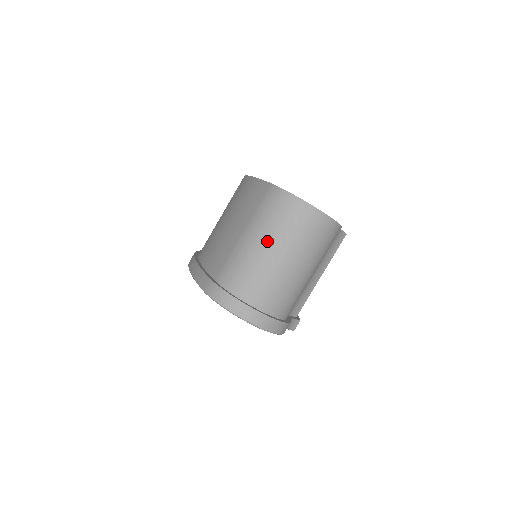
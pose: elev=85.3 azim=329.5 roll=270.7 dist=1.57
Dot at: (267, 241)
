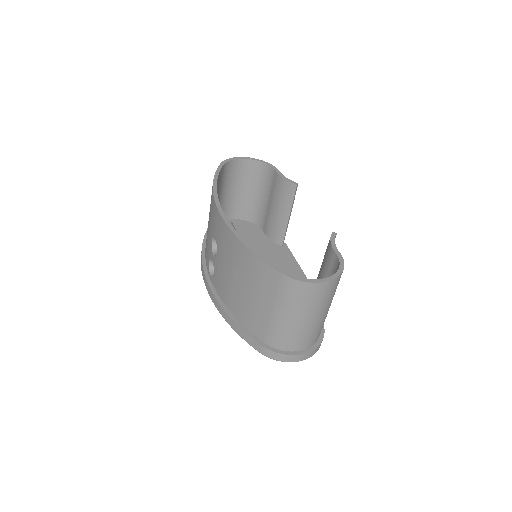
Dot at: (299, 316)
